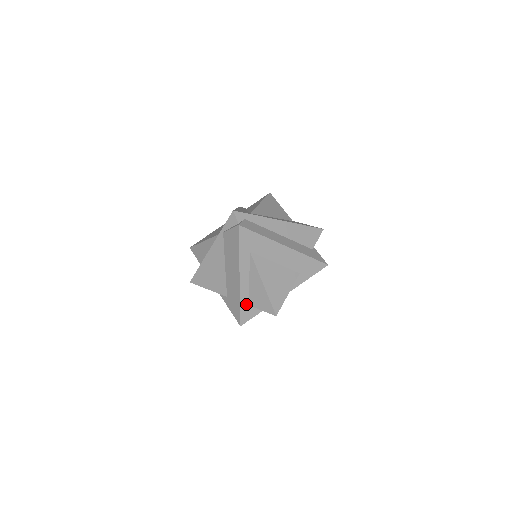
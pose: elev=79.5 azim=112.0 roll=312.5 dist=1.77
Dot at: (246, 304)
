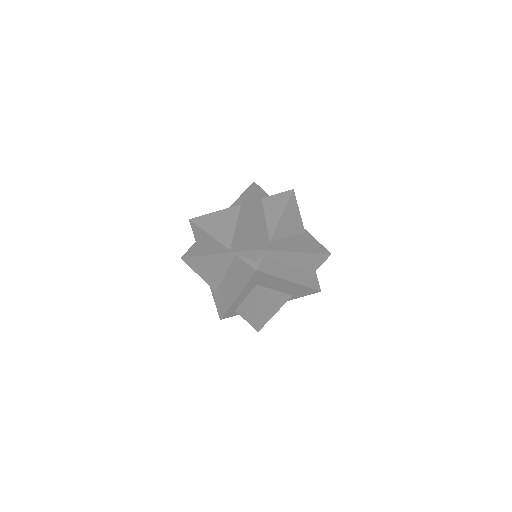
Dot at: (233, 310)
